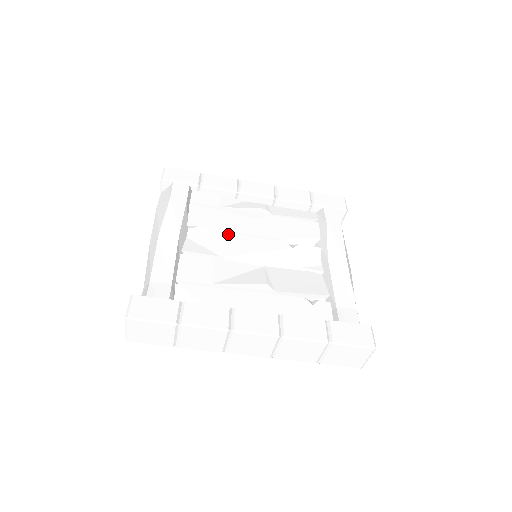
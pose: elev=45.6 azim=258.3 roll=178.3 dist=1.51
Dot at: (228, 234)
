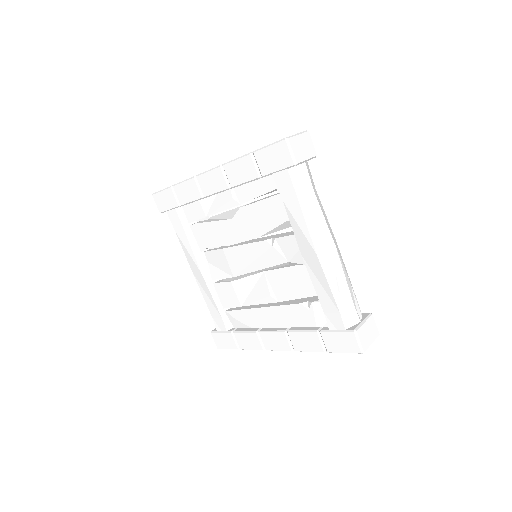
Dot at: (226, 250)
